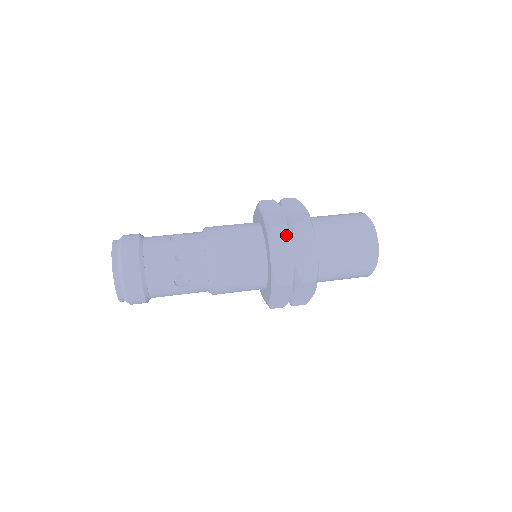
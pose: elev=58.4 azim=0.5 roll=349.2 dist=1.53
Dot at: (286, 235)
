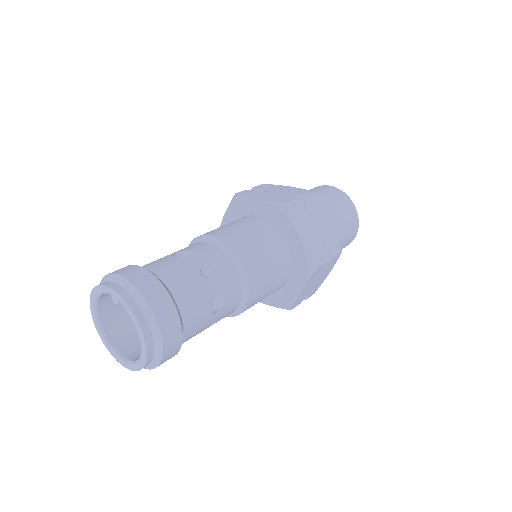
Dot at: (302, 210)
